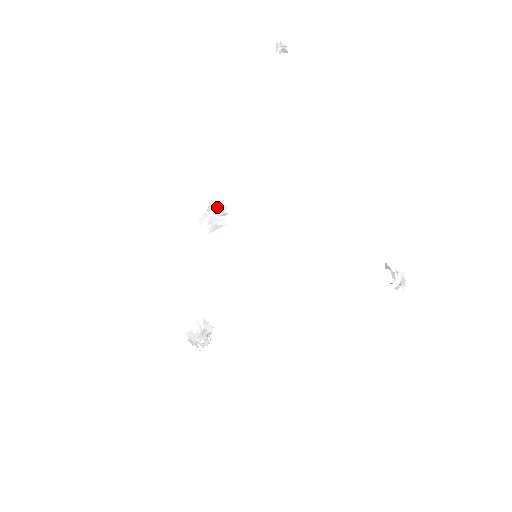
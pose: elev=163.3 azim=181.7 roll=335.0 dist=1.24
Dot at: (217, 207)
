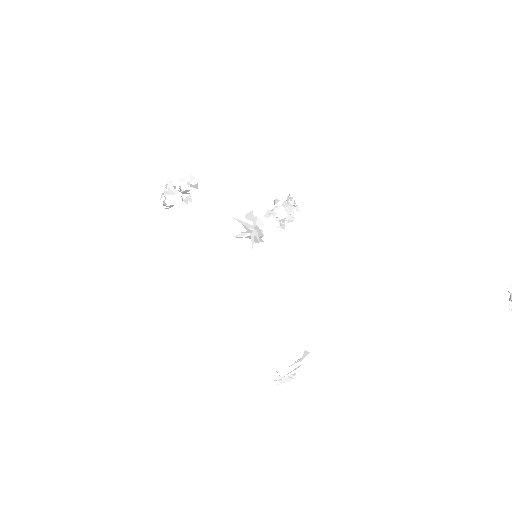
Dot at: (279, 223)
